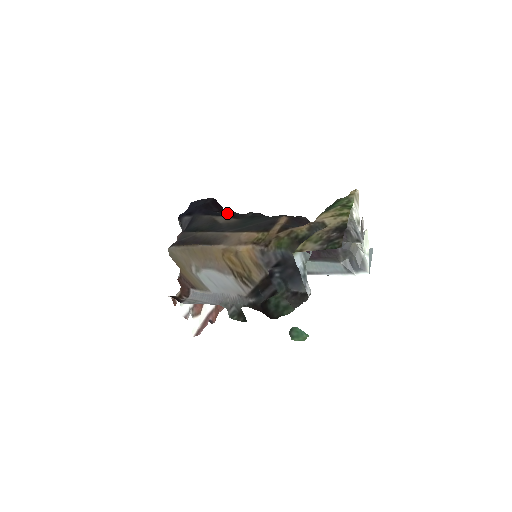
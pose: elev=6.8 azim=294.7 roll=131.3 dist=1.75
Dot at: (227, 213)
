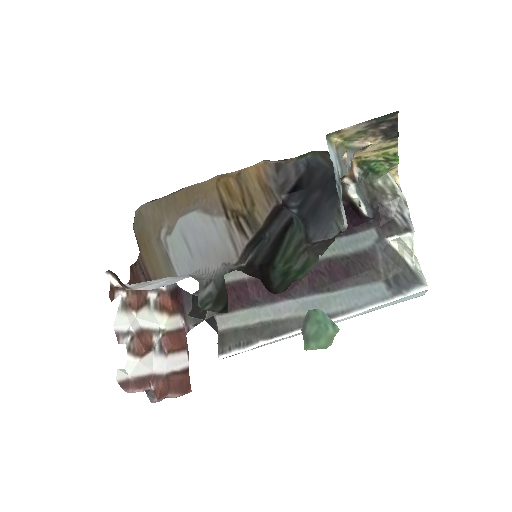
Dot at: occluded
